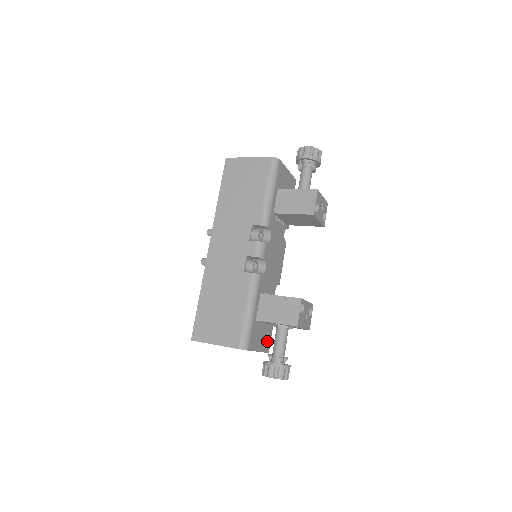
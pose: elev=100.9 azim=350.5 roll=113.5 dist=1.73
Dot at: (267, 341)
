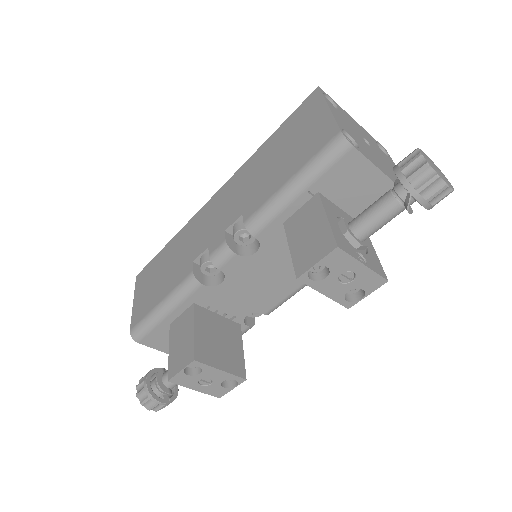
Dot at: occluded
